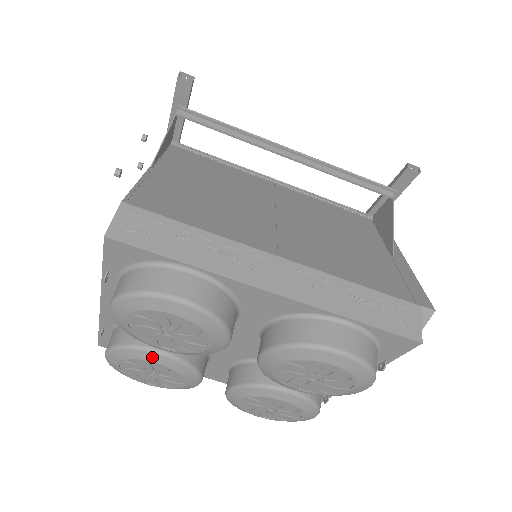
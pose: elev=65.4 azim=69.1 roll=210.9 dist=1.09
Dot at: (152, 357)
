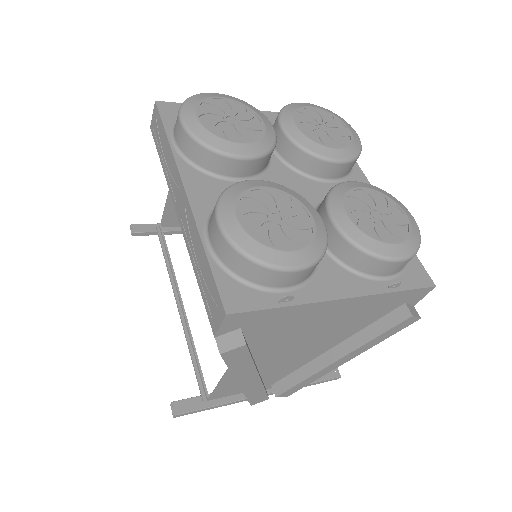
Dot at: (266, 121)
